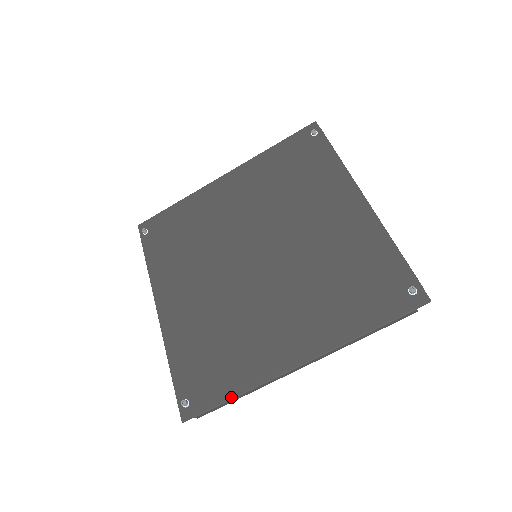
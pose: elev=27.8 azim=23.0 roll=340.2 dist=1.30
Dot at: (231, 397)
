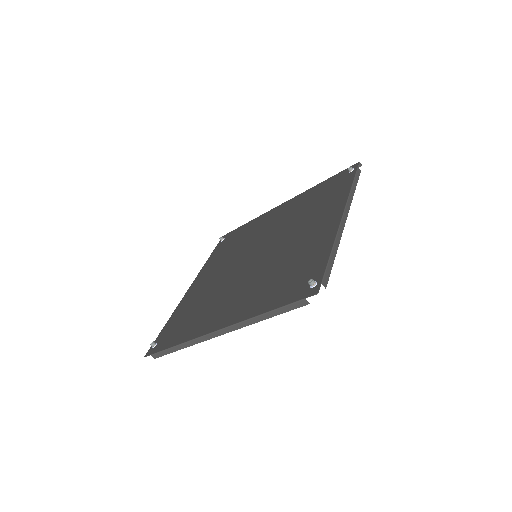
Dot at: (173, 345)
